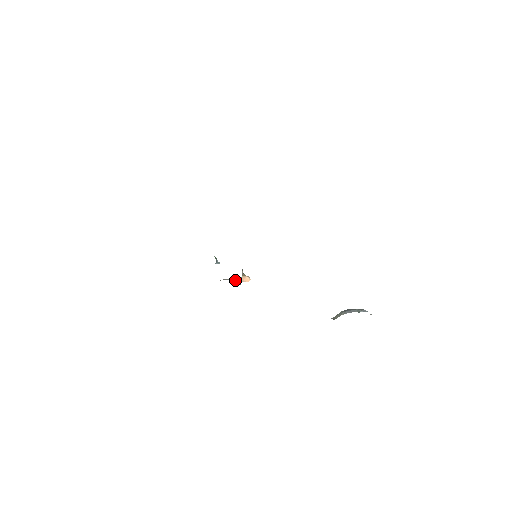
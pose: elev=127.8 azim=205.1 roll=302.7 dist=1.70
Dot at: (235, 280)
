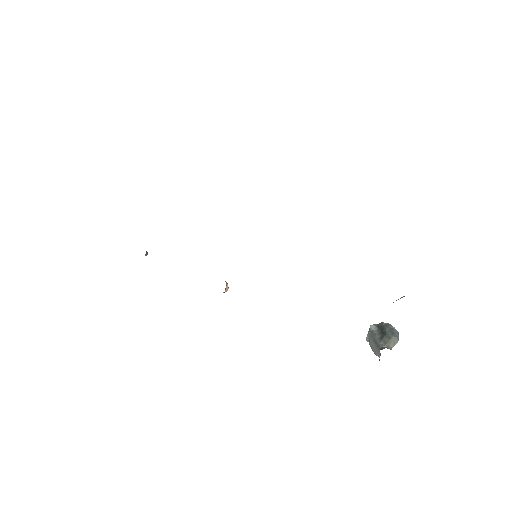
Dot at: occluded
